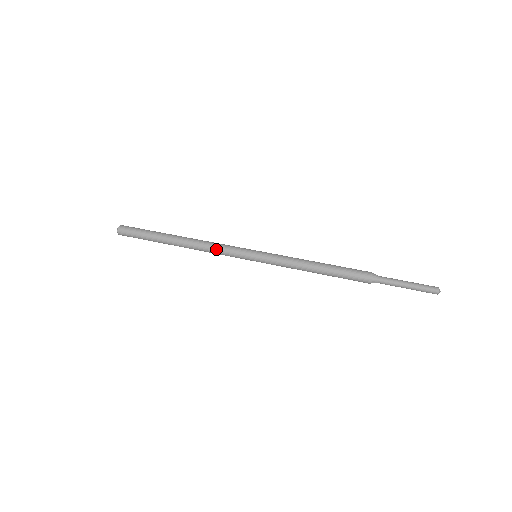
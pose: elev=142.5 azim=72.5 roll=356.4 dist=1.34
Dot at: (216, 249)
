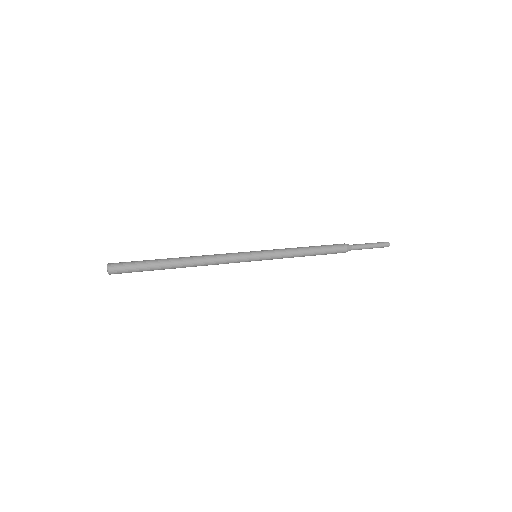
Dot at: (221, 262)
